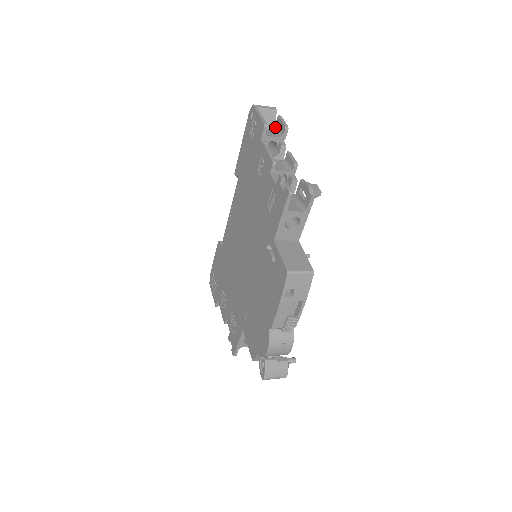
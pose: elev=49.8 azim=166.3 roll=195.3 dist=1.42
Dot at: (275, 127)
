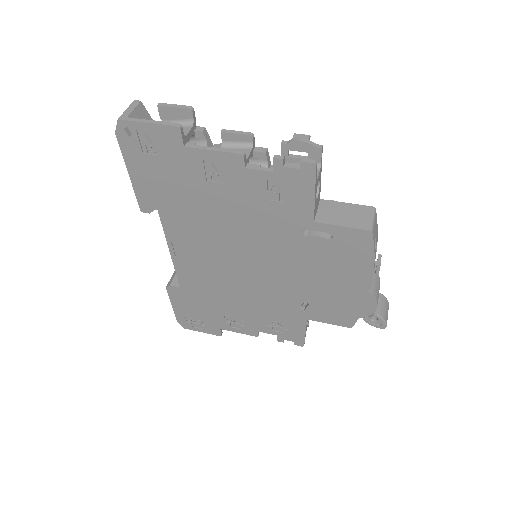
Dot at: occluded
